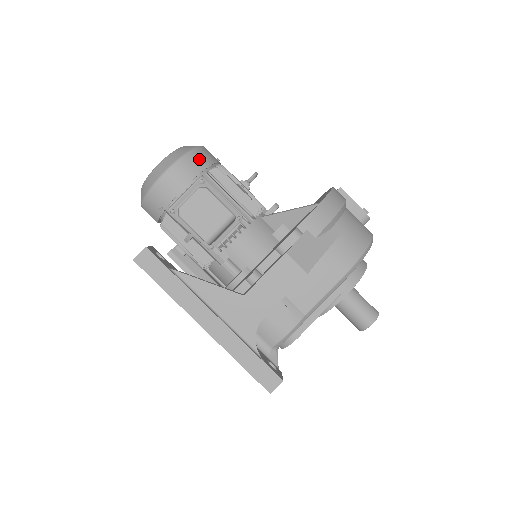
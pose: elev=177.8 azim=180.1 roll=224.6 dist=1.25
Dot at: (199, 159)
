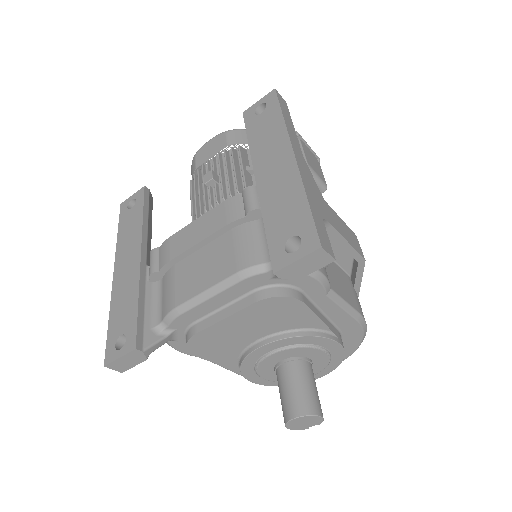
Dot at: occluded
